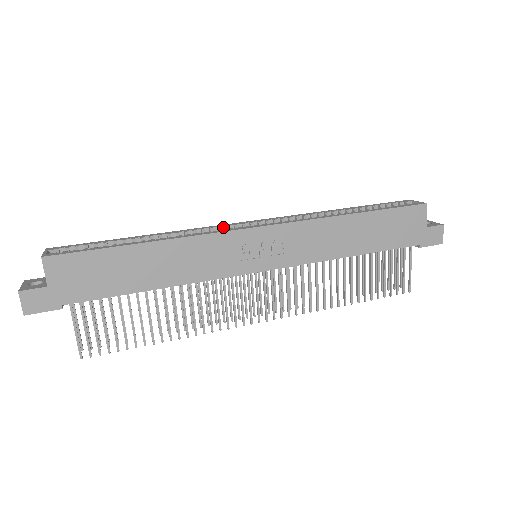
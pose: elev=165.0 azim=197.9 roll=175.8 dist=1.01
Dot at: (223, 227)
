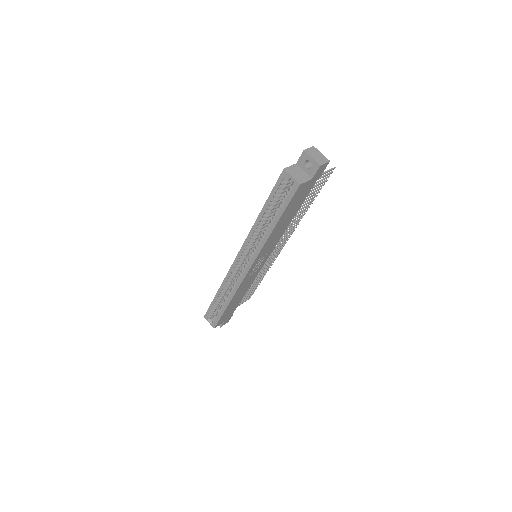
Dot at: (233, 270)
